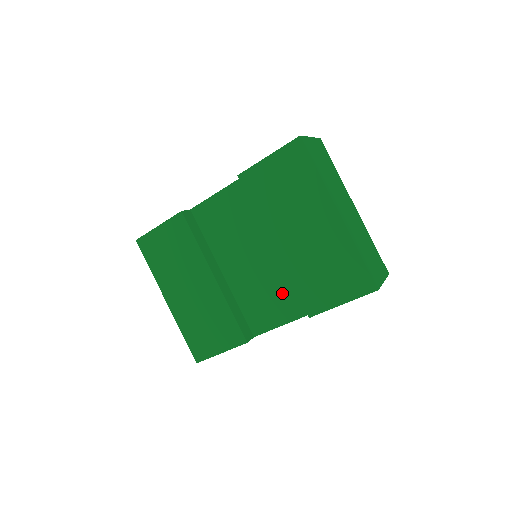
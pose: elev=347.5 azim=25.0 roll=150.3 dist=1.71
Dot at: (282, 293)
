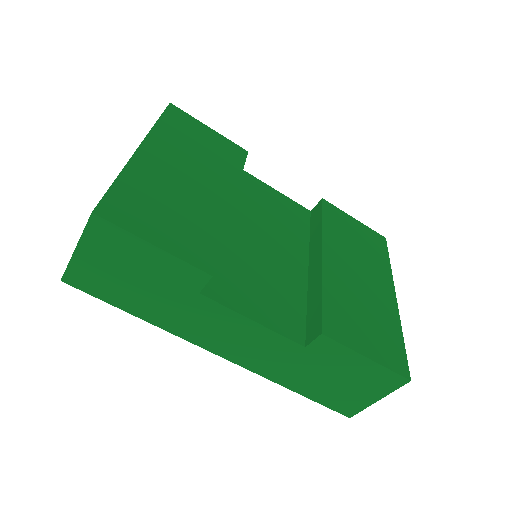
Dot at: (279, 297)
